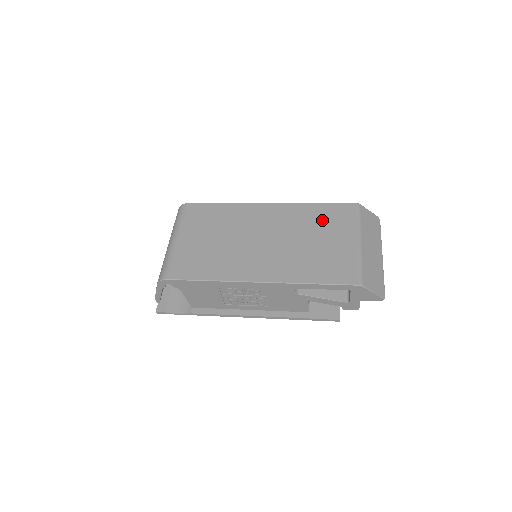
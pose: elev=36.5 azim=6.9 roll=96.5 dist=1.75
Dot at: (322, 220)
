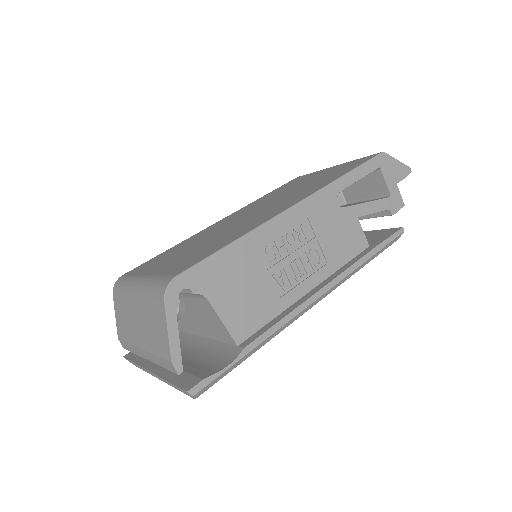
Dot at: (285, 188)
